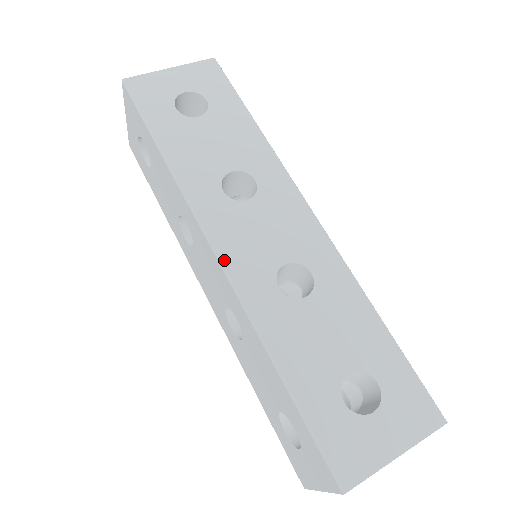
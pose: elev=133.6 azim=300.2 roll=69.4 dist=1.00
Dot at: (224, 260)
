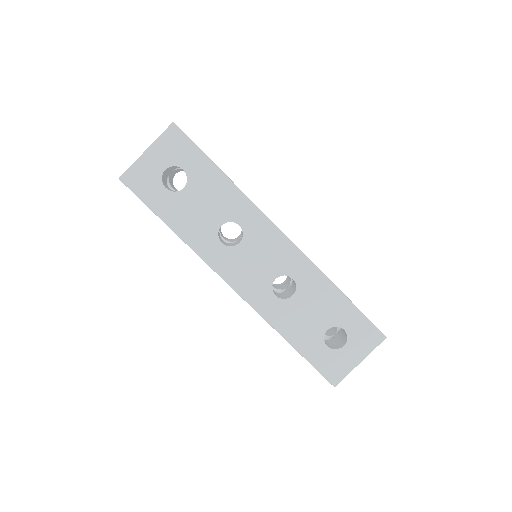
Dot at: (238, 290)
